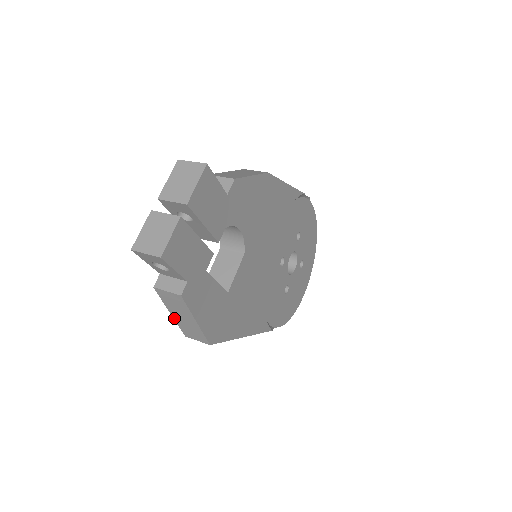
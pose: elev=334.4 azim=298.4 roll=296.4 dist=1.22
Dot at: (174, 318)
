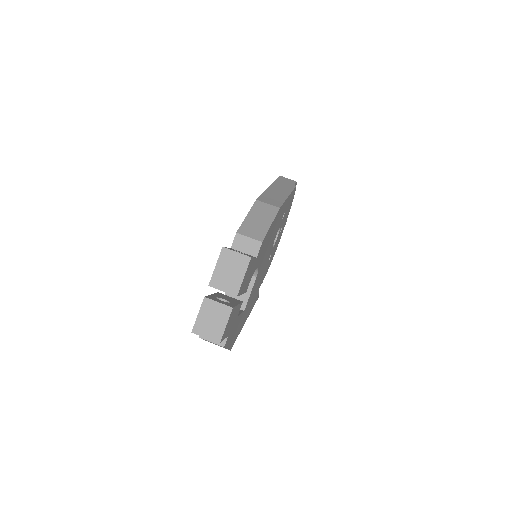
Dot at: (205, 340)
